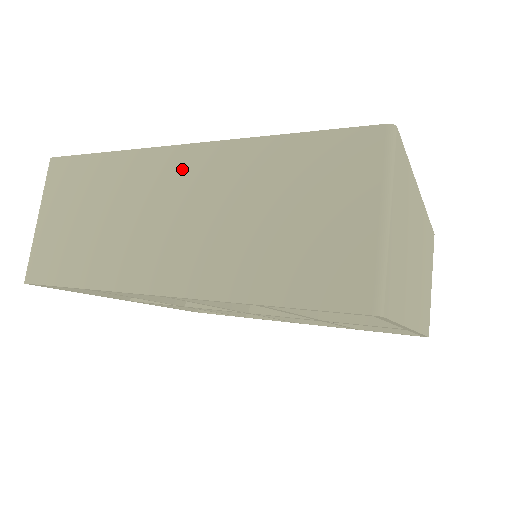
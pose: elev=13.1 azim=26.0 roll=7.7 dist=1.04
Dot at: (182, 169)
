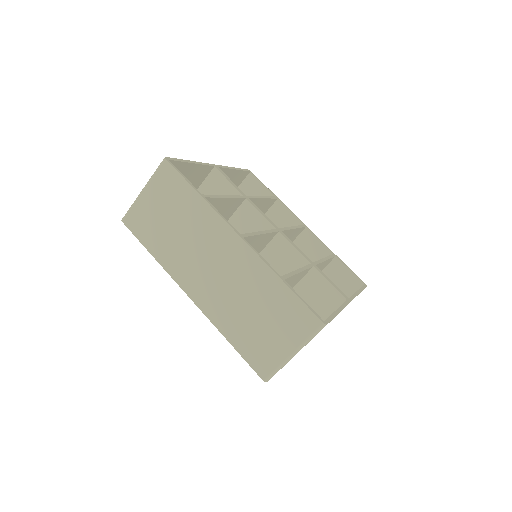
Dot at: (231, 248)
